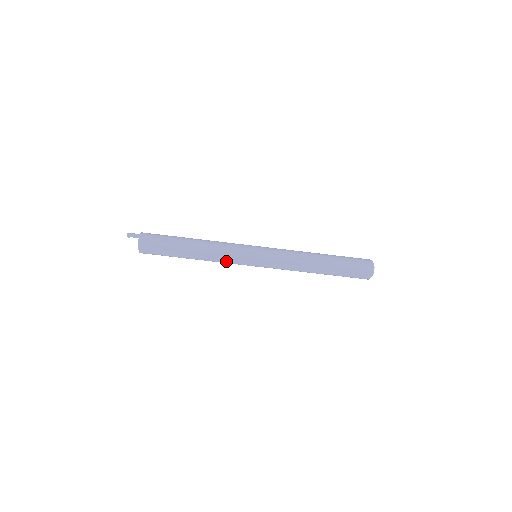
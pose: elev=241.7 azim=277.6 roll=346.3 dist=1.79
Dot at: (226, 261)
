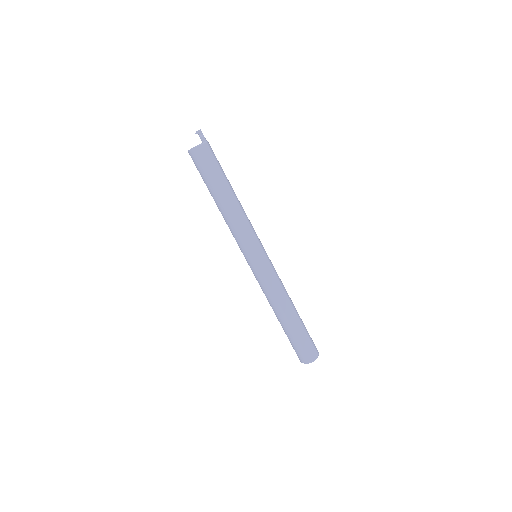
Dot at: (242, 230)
